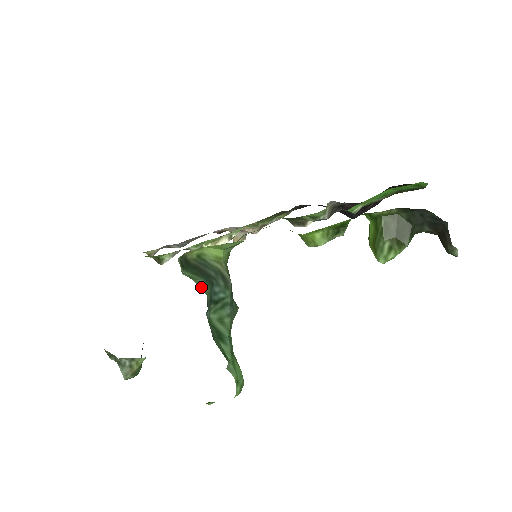
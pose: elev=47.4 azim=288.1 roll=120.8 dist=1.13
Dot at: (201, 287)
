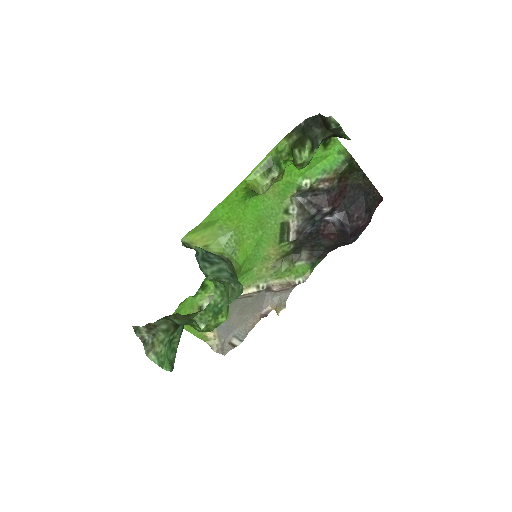
Dot at: occluded
